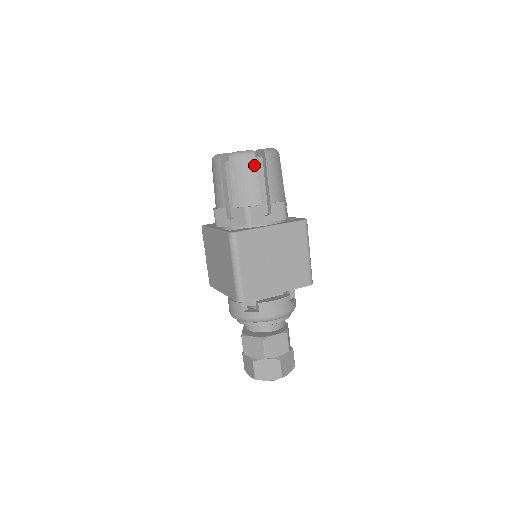
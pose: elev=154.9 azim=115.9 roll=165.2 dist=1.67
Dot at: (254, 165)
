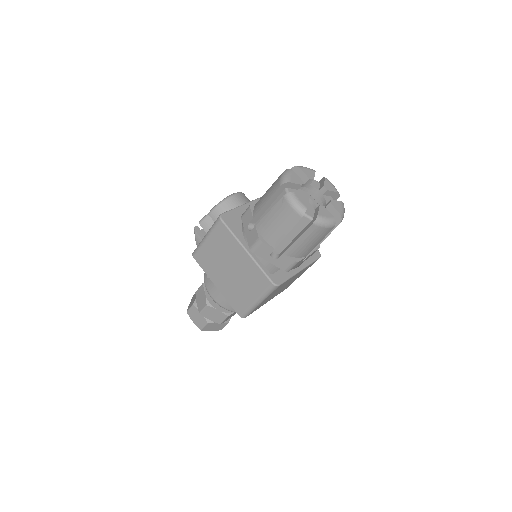
Dot at: occluded
